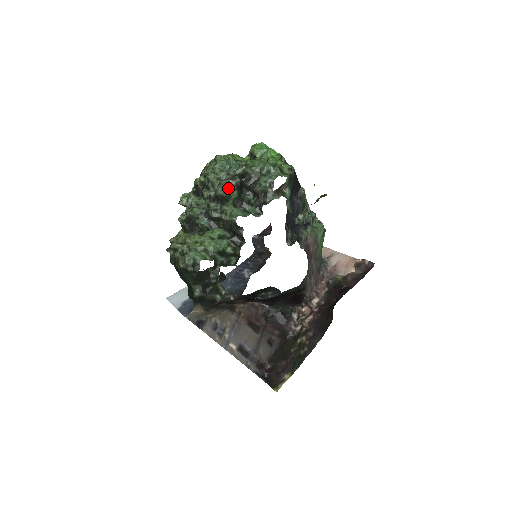
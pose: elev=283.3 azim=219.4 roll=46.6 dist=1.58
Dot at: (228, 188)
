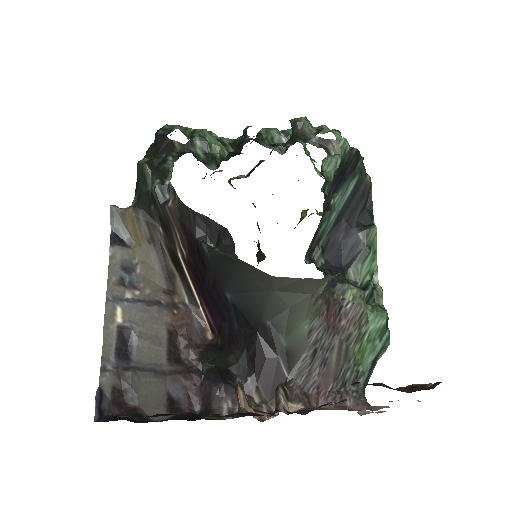
Dot at: (275, 139)
